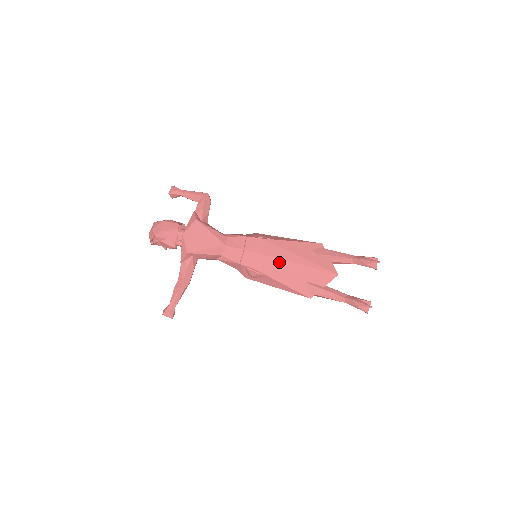
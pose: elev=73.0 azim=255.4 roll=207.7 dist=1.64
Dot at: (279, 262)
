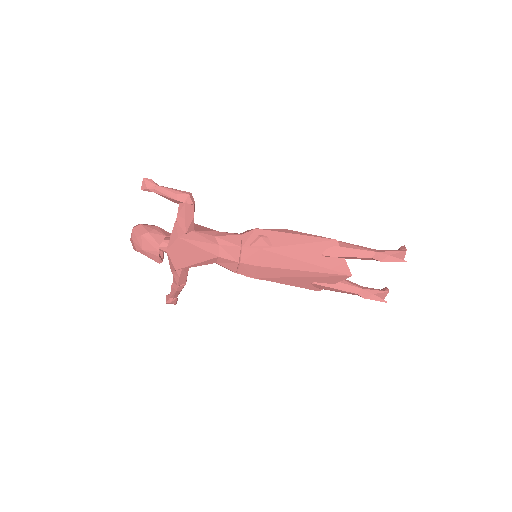
Dot at: (281, 271)
